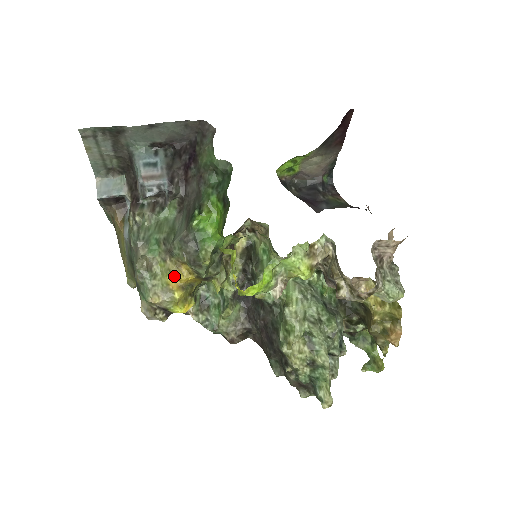
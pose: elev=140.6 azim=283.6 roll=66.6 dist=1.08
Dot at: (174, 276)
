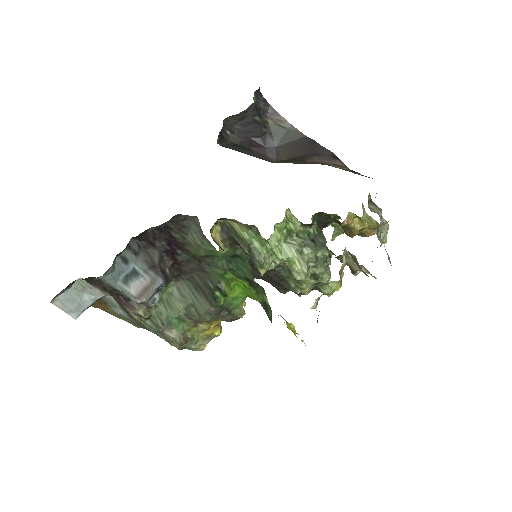
Dot at: (210, 328)
